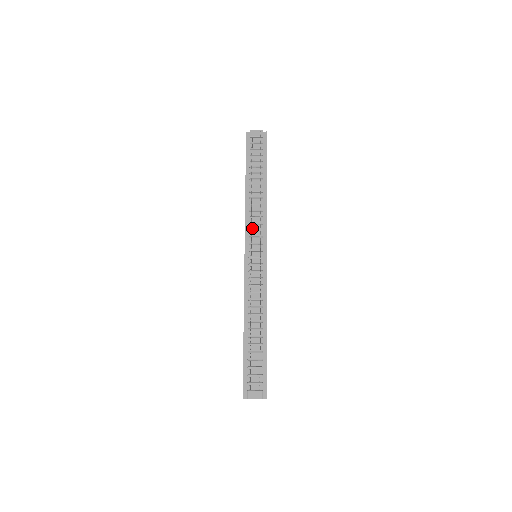
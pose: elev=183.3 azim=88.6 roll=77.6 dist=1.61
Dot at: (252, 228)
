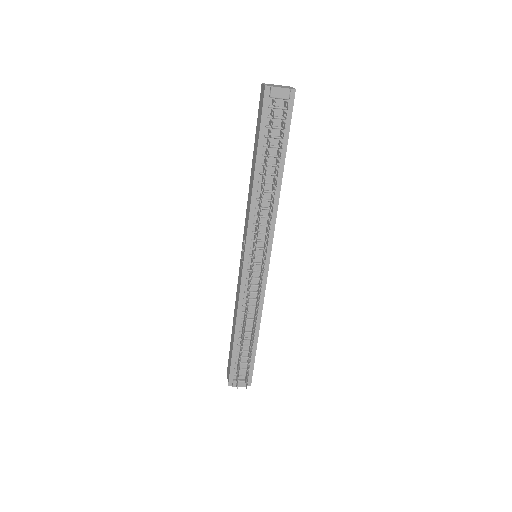
Dot at: occluded
